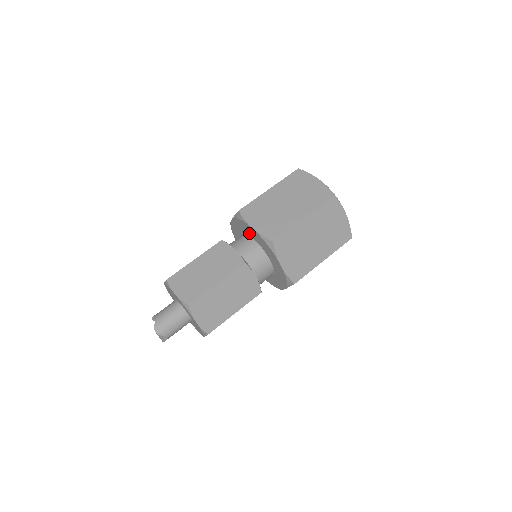
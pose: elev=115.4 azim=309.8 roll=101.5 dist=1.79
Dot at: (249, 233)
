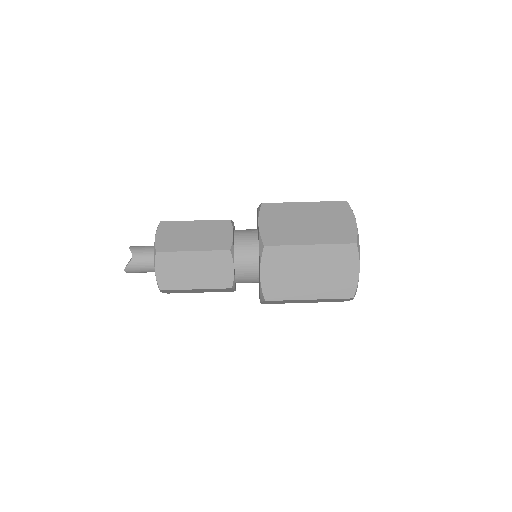
Dot at: occluded
